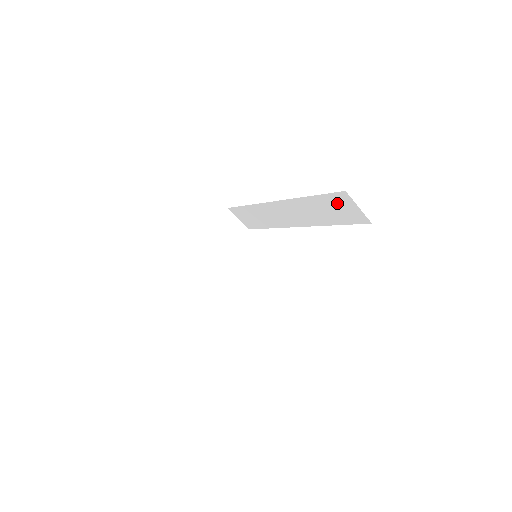
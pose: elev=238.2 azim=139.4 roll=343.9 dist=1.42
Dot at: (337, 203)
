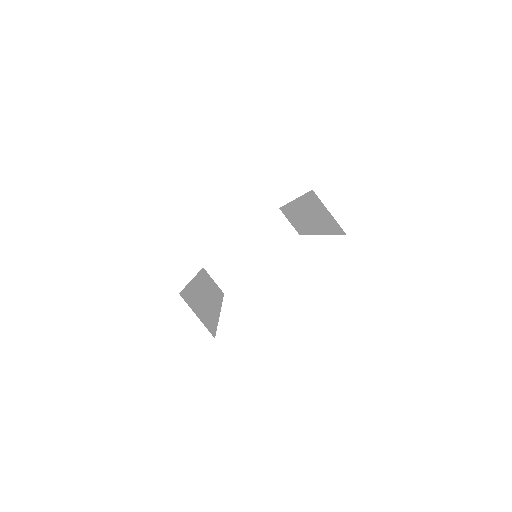
Dot at: (317, 206)
